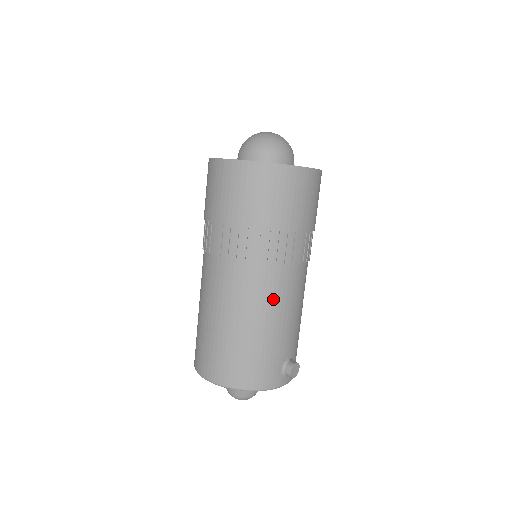
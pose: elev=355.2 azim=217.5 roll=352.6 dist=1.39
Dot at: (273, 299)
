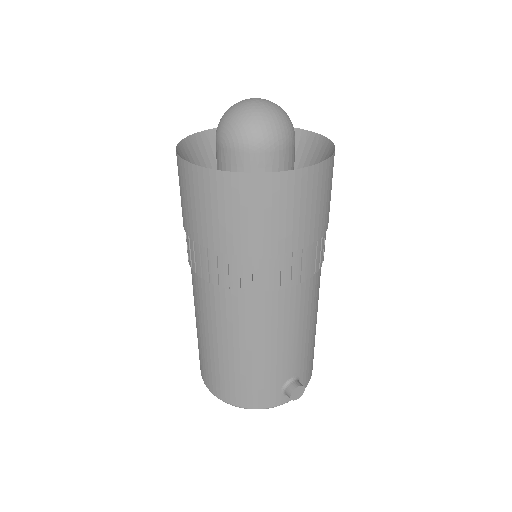
Dot at: (259, 327)
